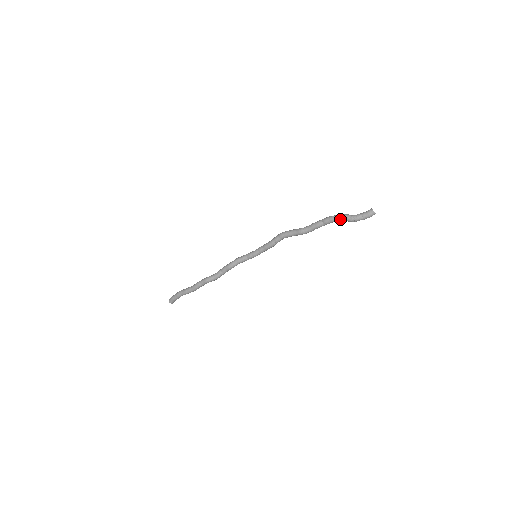
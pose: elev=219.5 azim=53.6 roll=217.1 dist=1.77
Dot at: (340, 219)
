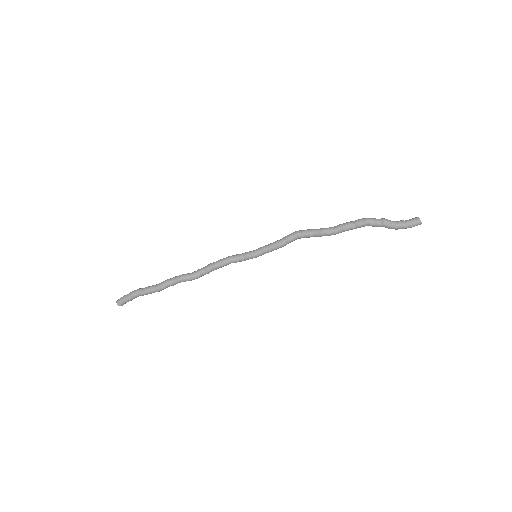
Dot at: (378, 222)
